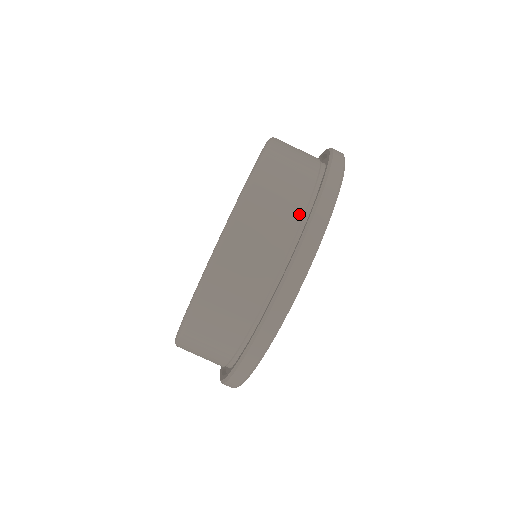
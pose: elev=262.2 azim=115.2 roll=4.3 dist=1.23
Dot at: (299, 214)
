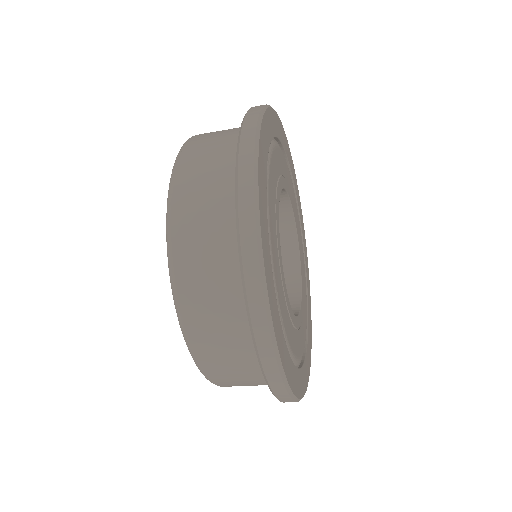
Dot at: (261, 373)
